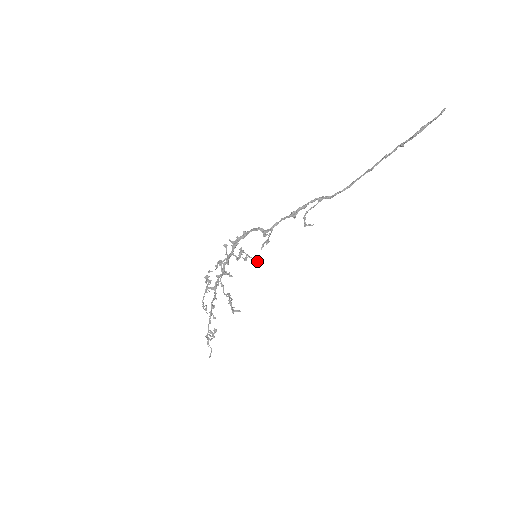
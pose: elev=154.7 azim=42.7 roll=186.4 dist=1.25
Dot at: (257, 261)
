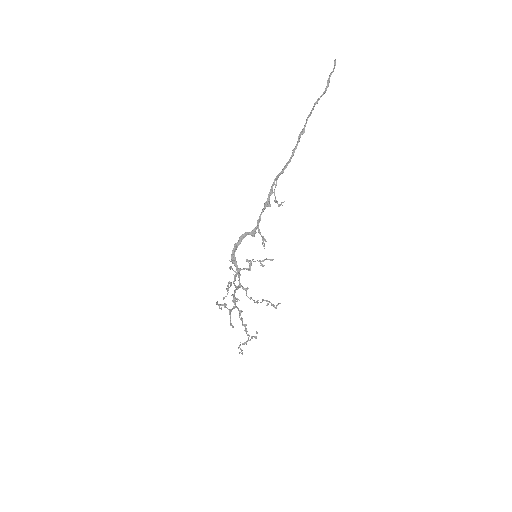
Dot at: (272, 259)
